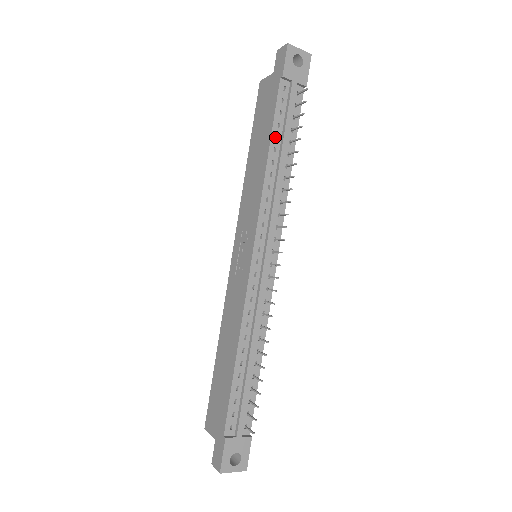
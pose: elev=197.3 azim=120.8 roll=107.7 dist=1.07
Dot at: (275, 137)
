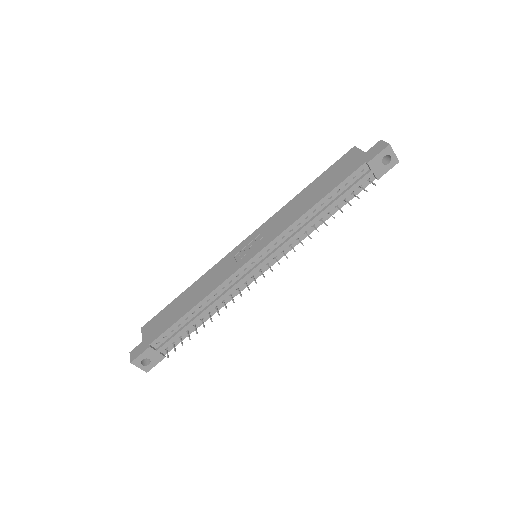
Dot at: (329, 197)
